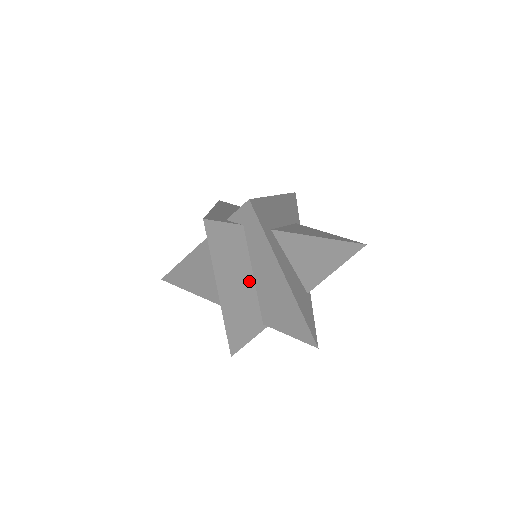
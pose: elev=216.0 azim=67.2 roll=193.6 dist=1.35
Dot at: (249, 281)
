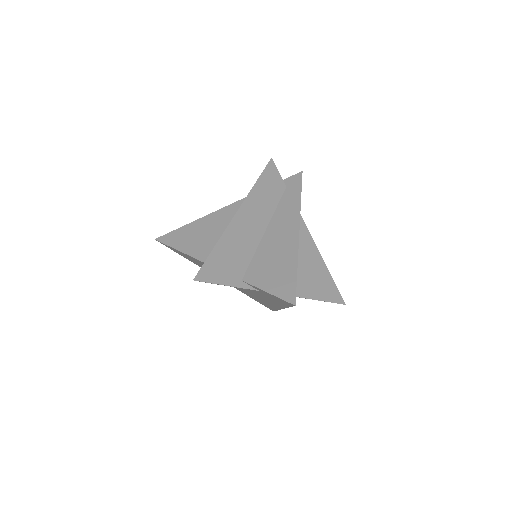
Dot at: (262, 226)
